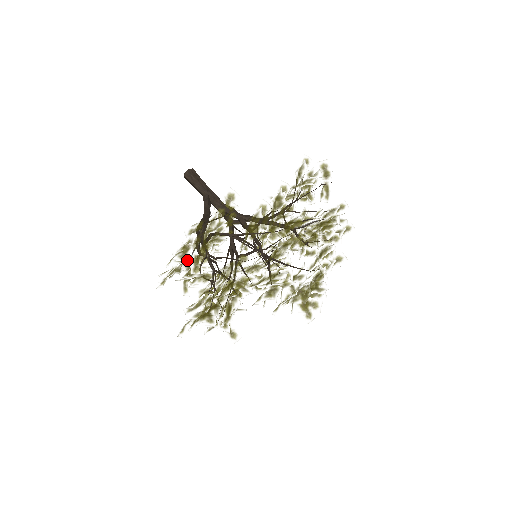
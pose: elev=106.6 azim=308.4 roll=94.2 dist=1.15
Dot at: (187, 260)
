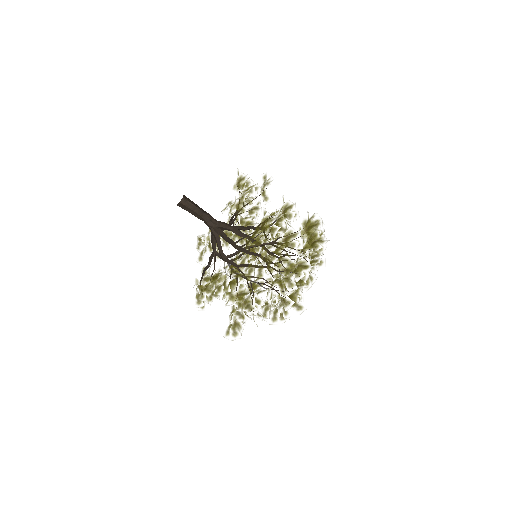
Dot at: (241, 273)
